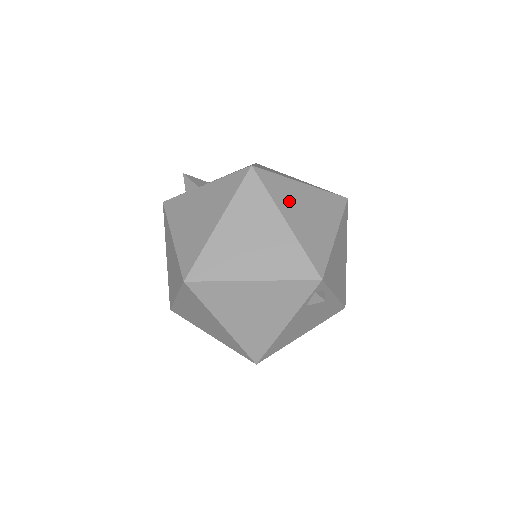
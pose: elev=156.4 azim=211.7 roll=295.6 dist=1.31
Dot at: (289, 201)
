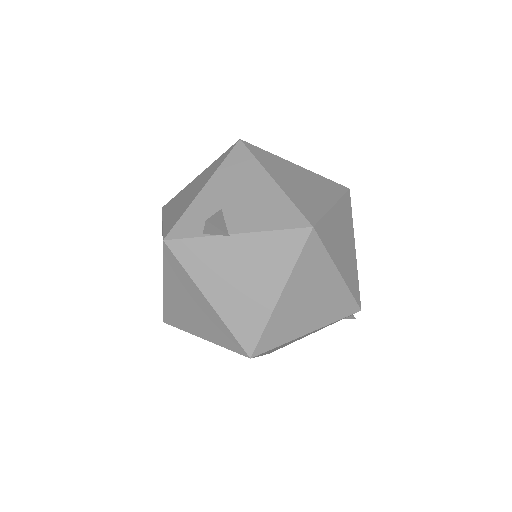
Dot at: (335, 244)
